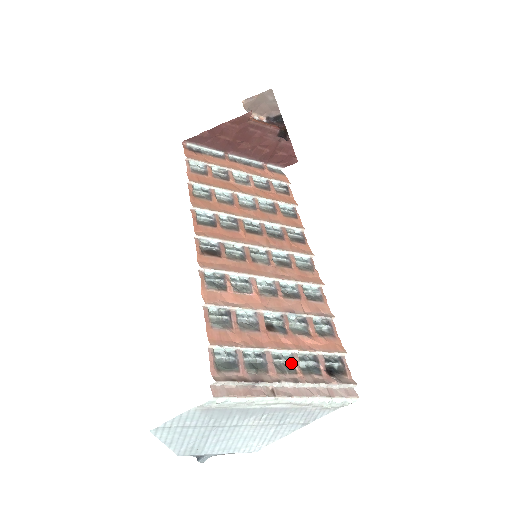
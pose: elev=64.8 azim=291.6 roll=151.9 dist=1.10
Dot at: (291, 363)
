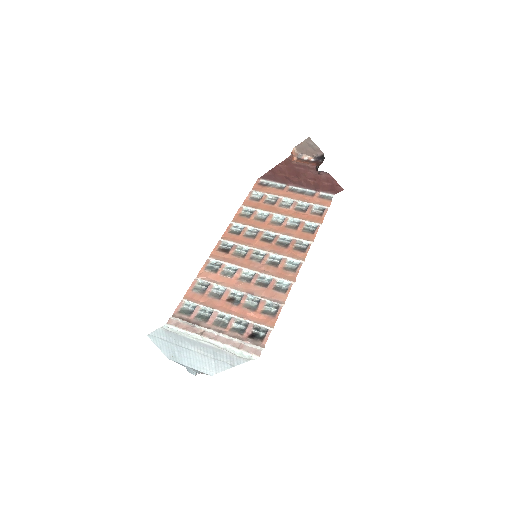
Dot at: (227, 322)
